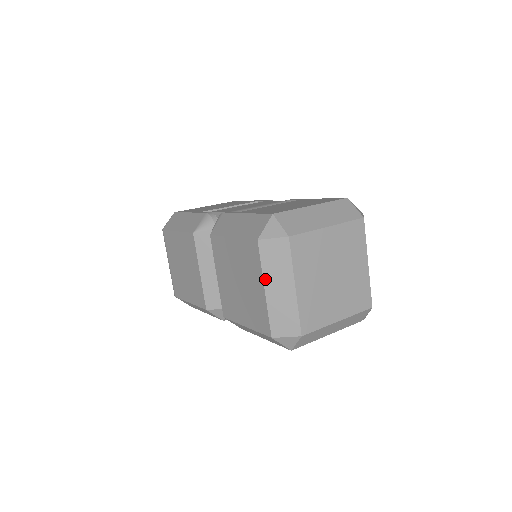
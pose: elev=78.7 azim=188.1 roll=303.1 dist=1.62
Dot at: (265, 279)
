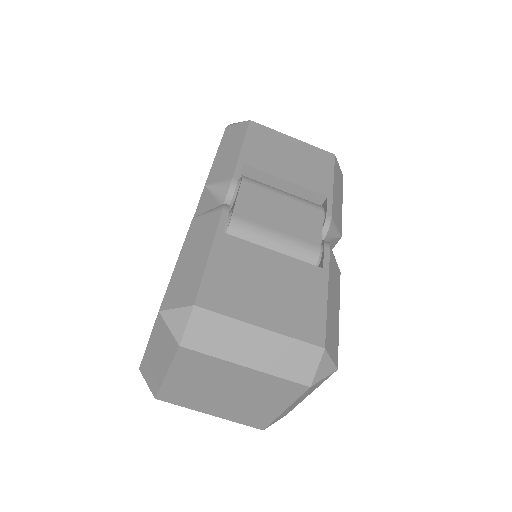
Dot at: (151, 339)
